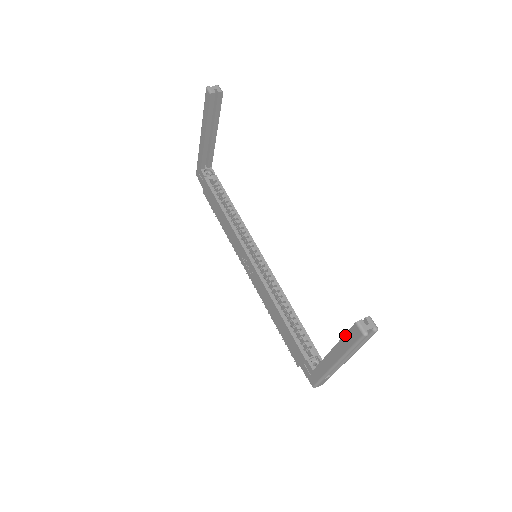
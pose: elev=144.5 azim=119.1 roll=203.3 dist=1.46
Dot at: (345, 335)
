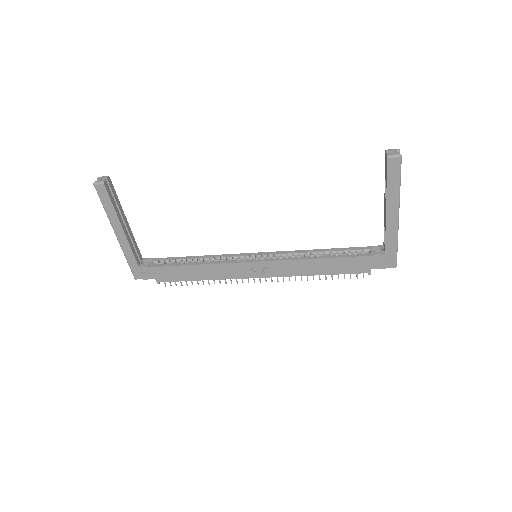
Dot at: (387, 180)
